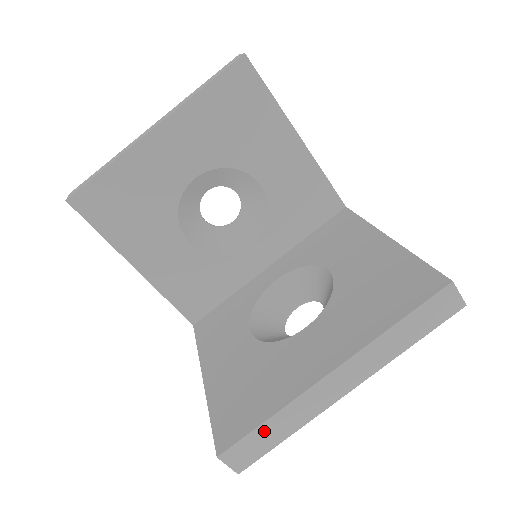
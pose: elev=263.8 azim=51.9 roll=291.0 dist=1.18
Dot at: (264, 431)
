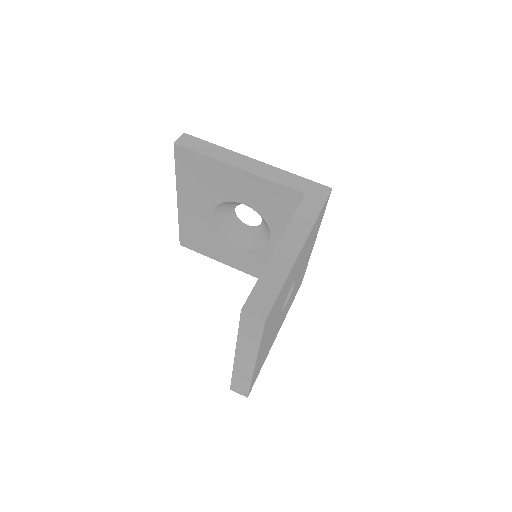
Dot at: (236, 381)
